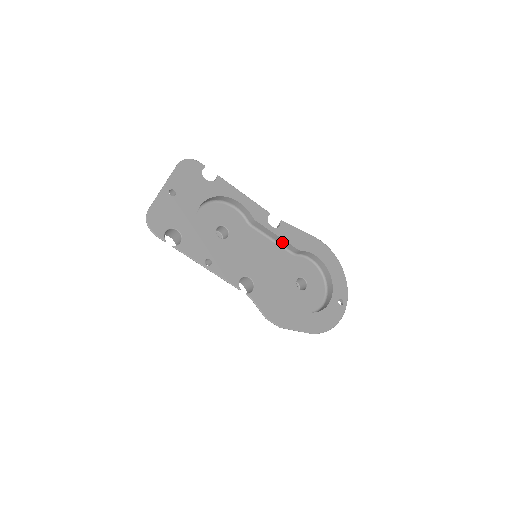
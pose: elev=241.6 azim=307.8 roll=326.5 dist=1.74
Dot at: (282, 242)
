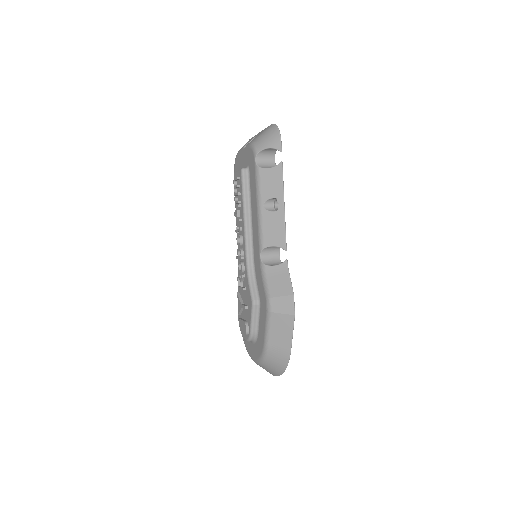
Dot at: occluded
